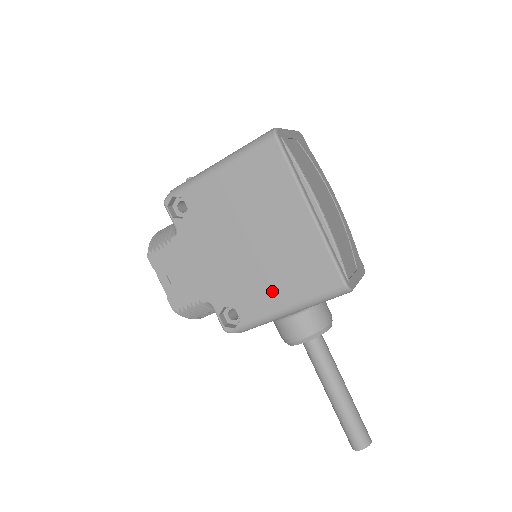
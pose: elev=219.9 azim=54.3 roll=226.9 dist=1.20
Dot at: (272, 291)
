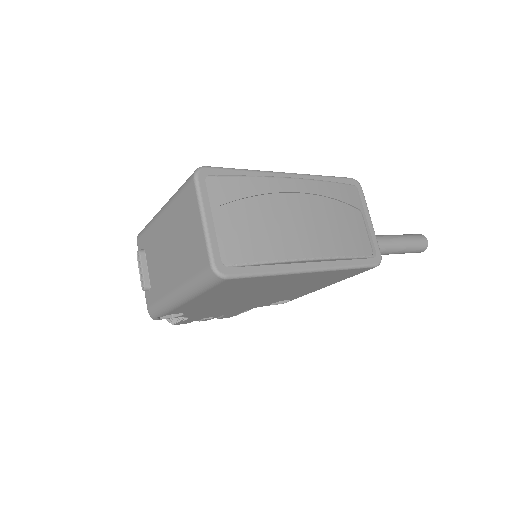
Dot at: (308, 290)
